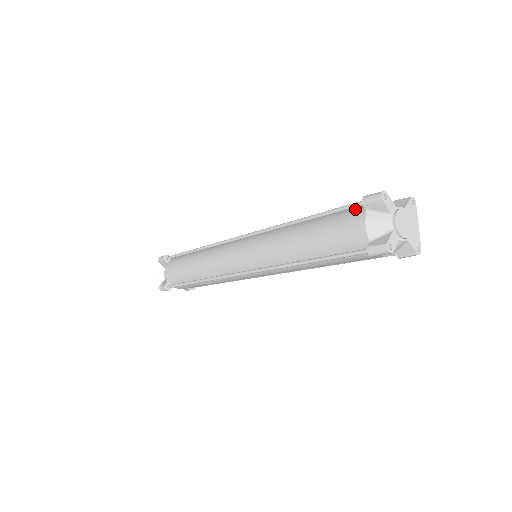
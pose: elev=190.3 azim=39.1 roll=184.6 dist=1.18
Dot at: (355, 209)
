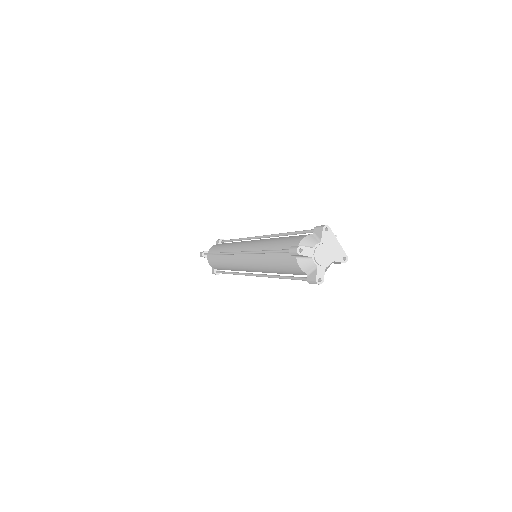
Dot at: occluded
